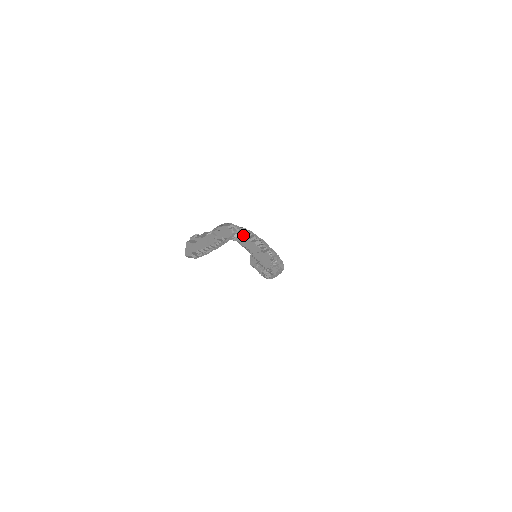
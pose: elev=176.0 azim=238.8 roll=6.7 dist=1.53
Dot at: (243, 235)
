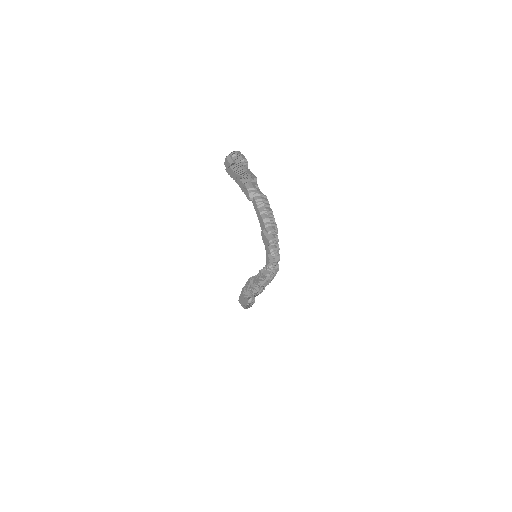
Dot at: (257, 204)
